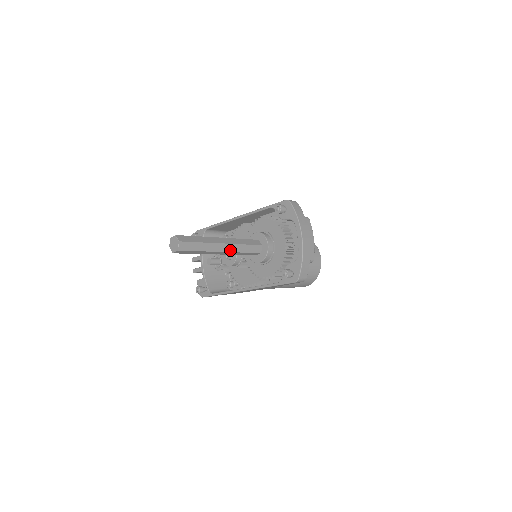
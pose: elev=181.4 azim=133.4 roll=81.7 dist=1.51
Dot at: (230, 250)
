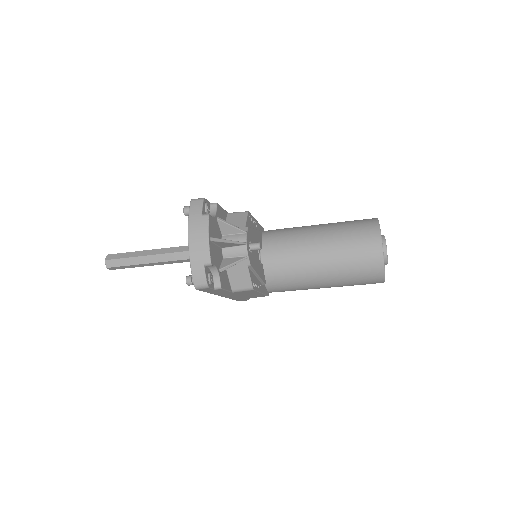
Dot at: (160, 260)
